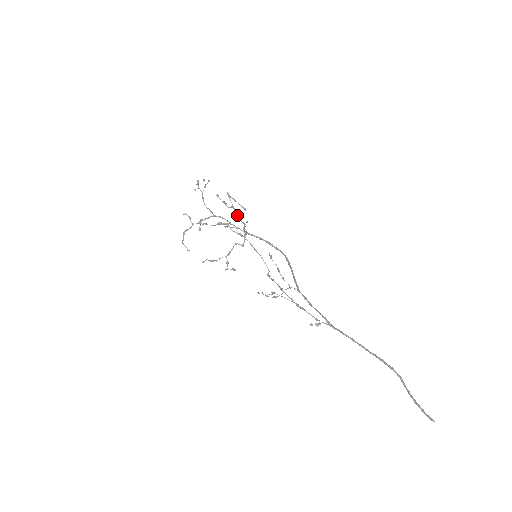
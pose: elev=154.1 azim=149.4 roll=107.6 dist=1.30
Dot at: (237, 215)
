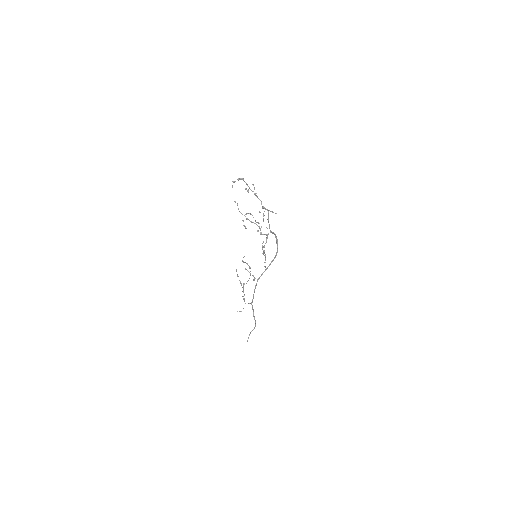
Dot at: occluded
